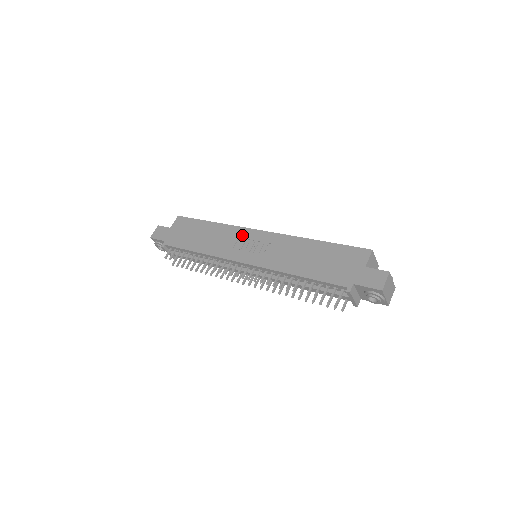
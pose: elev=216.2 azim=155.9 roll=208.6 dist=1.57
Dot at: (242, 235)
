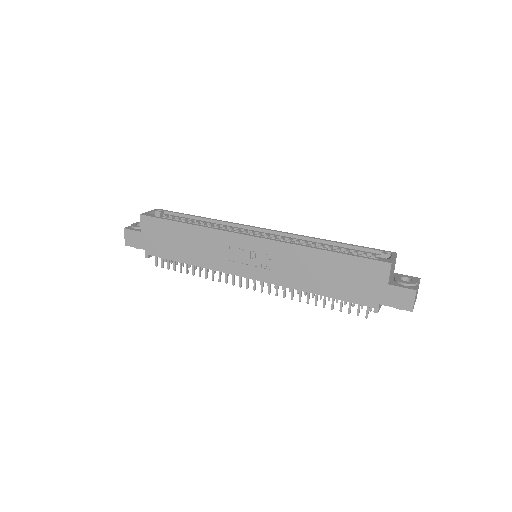
Dot at: (232, 243)
